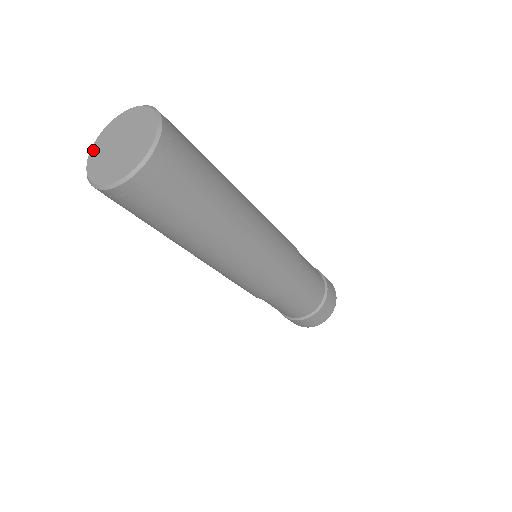
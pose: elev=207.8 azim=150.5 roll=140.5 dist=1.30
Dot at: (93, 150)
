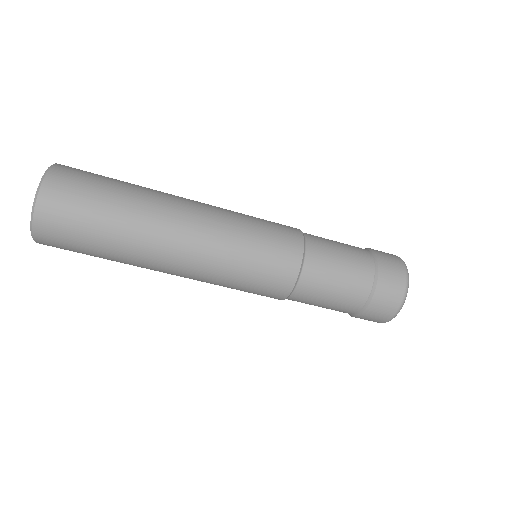
Dot at: occluded
